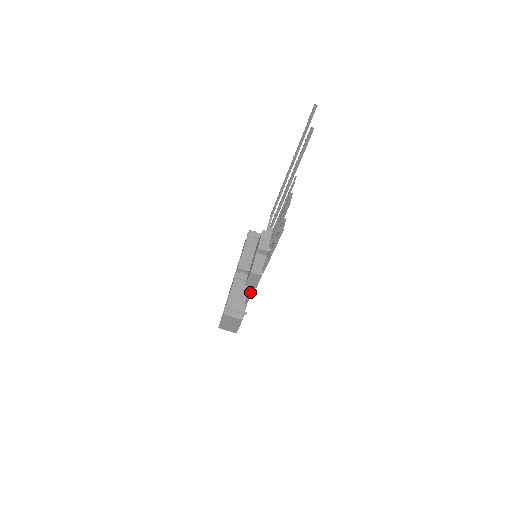
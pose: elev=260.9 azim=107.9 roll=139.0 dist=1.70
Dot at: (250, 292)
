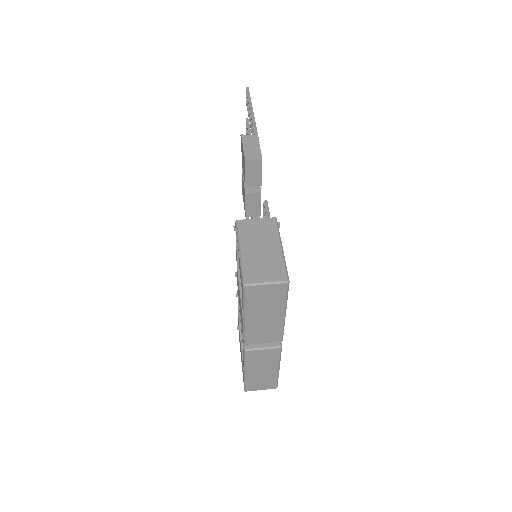
Dot at: (264, 205)
